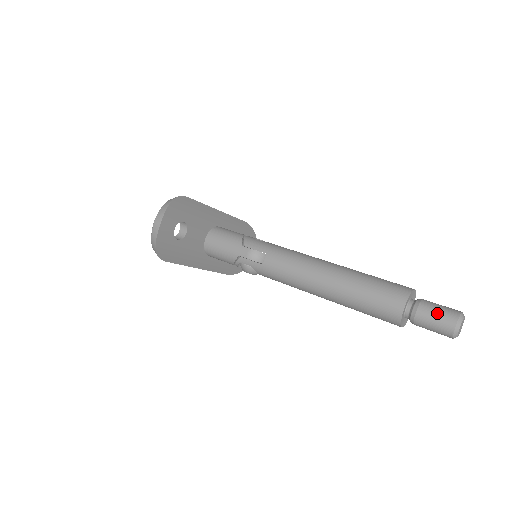
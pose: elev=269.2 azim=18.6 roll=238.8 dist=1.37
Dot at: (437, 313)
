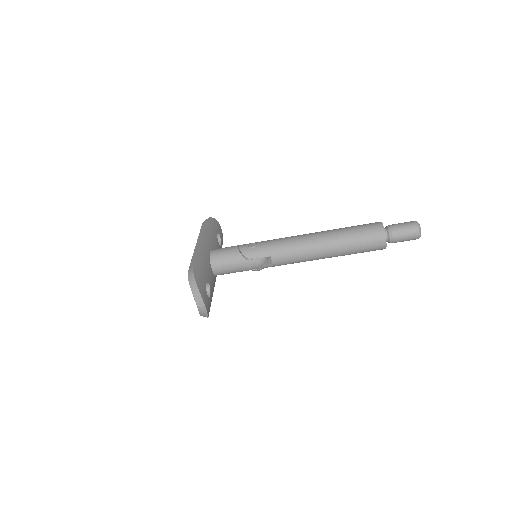
Dot at: (406, 234)
